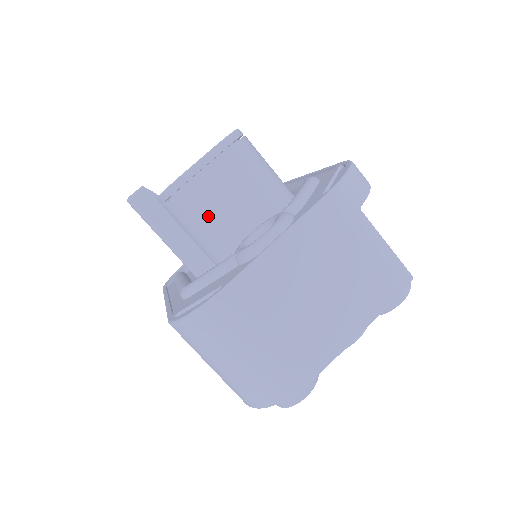
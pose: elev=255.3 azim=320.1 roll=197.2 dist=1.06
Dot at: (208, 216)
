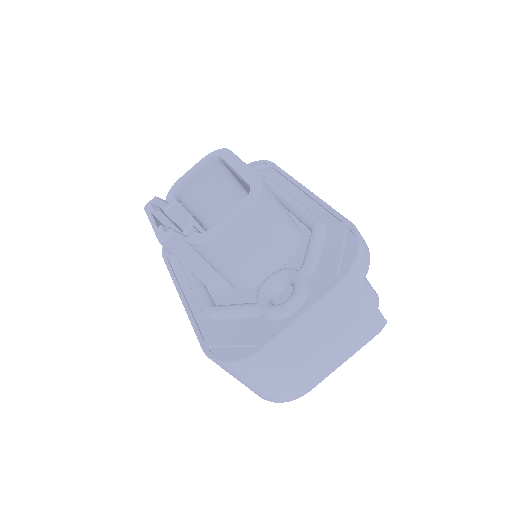
Dot at: (233, 263)
